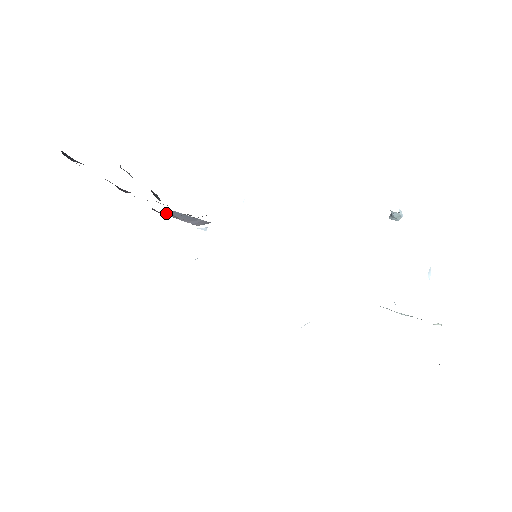
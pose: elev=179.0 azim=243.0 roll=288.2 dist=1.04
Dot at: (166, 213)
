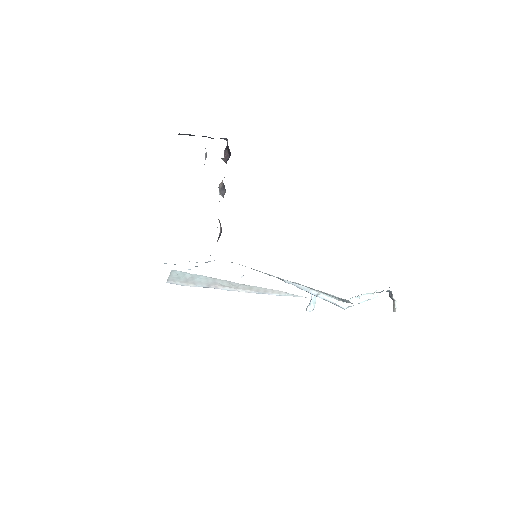
Dot at: occluded
